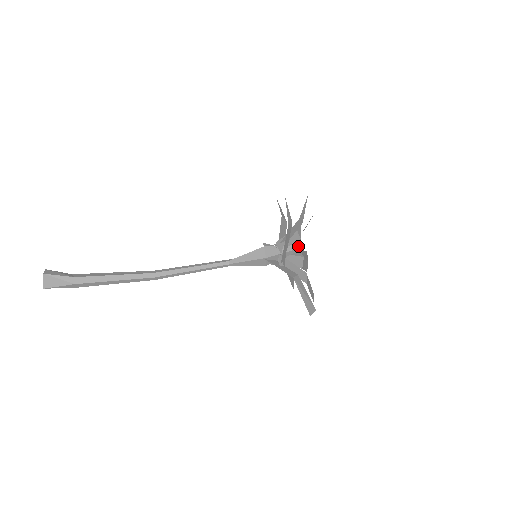
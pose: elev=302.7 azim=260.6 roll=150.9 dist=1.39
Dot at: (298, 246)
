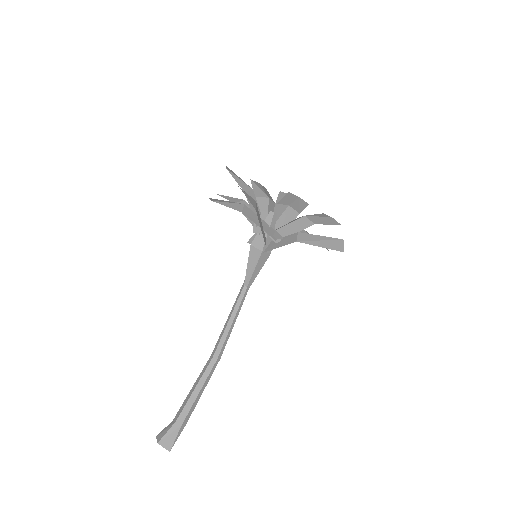
Dot at: (279, 195)
